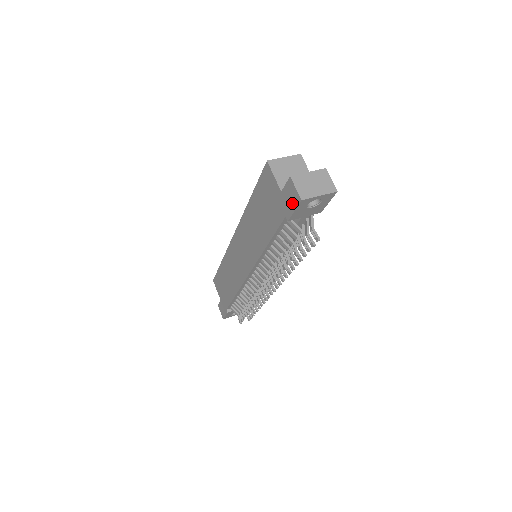
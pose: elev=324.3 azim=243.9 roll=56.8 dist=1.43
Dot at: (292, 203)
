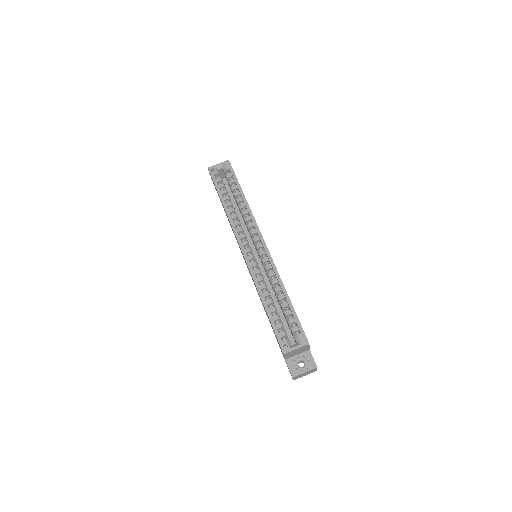
Dot at: occluded
